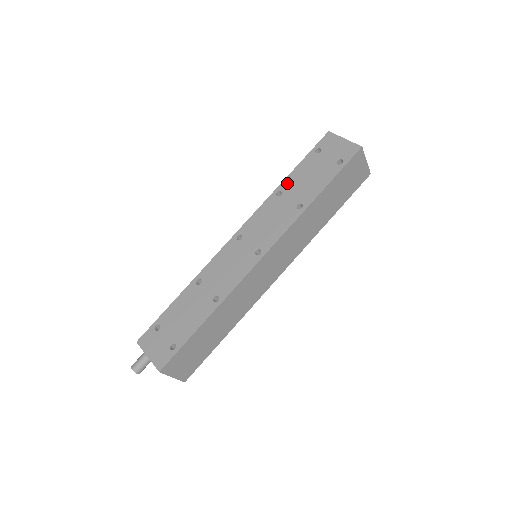
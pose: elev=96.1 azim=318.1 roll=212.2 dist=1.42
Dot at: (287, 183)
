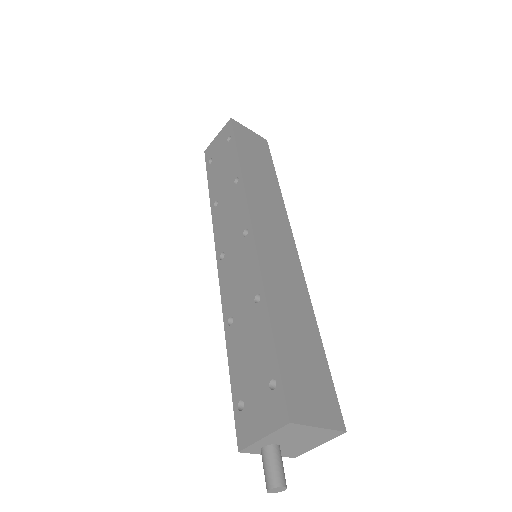
Dot at: (213, 194)
